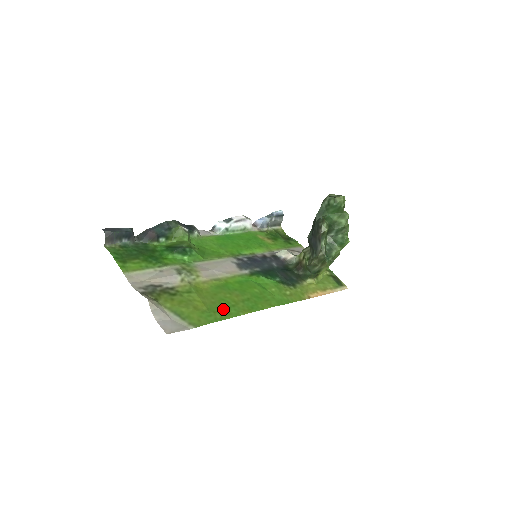
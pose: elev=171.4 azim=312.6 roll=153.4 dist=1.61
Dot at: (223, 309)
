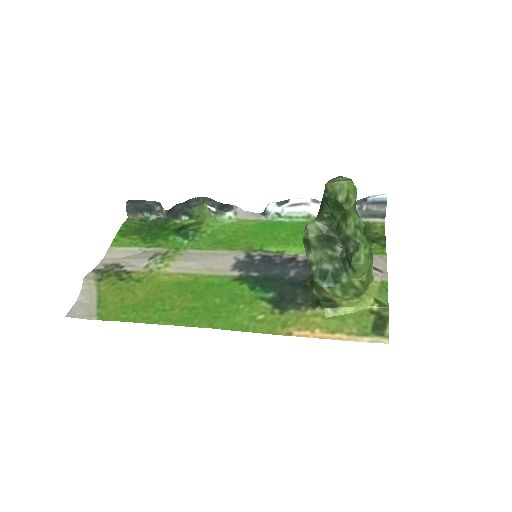
Dot at: (147, 310)
